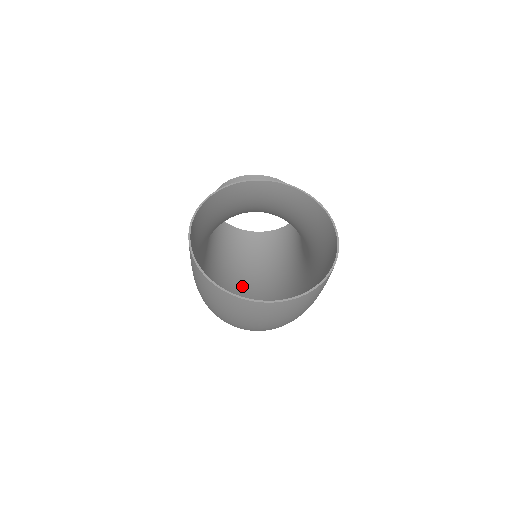
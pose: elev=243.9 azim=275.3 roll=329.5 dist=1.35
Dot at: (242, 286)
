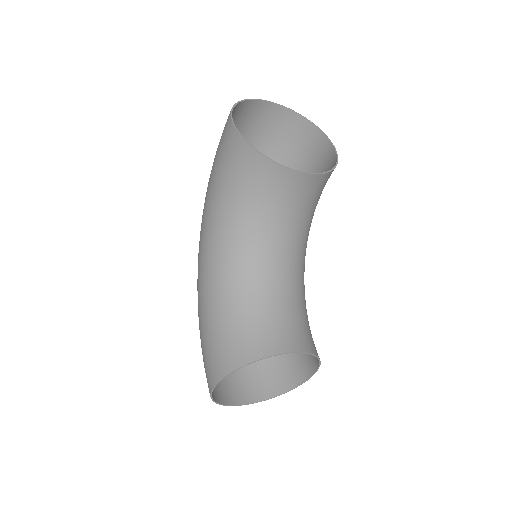
Dot at: occluded
